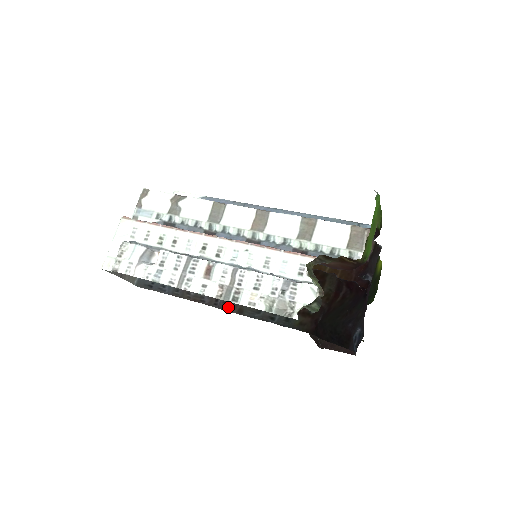
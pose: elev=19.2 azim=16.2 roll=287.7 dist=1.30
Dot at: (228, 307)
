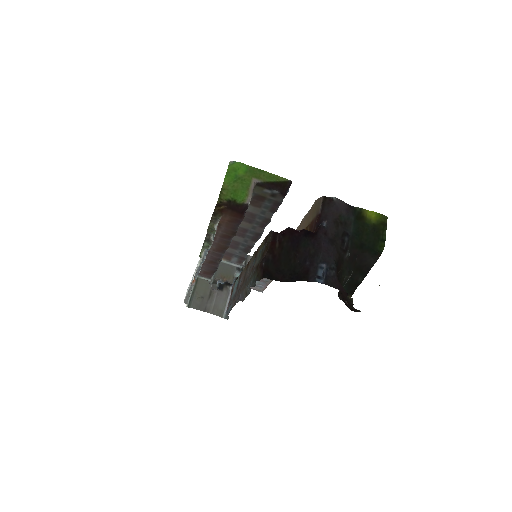
Dot at: (244, 296)
